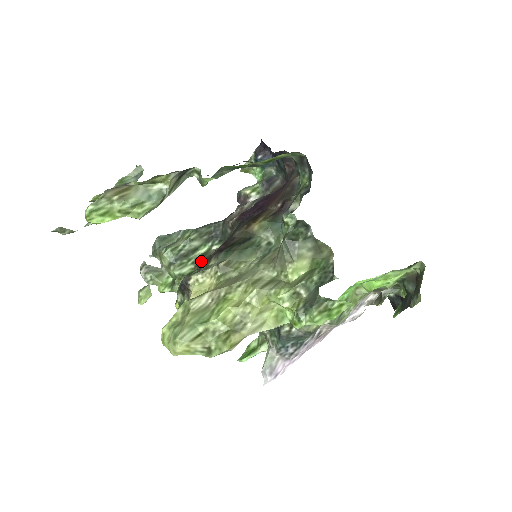
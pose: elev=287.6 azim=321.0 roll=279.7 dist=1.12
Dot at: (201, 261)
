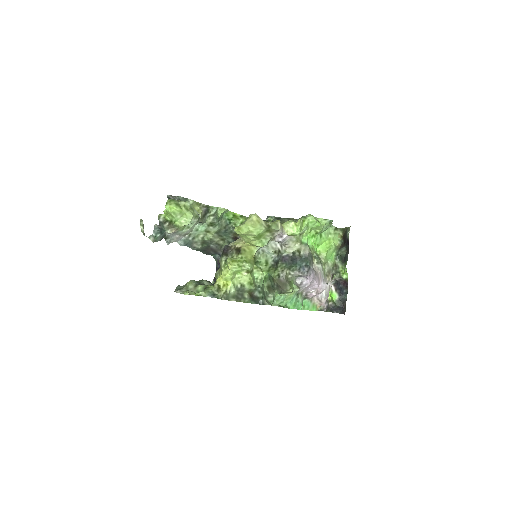
Dot at: occluded
